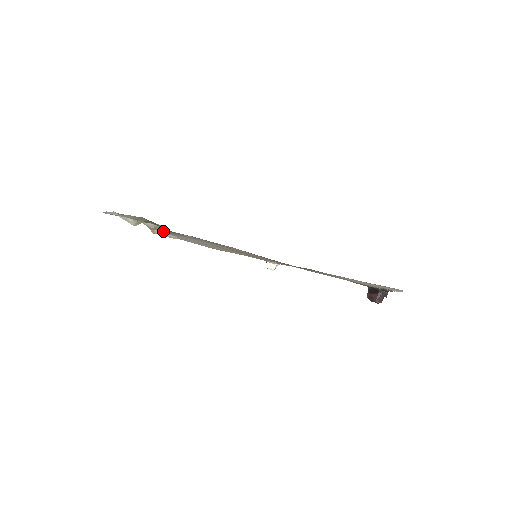
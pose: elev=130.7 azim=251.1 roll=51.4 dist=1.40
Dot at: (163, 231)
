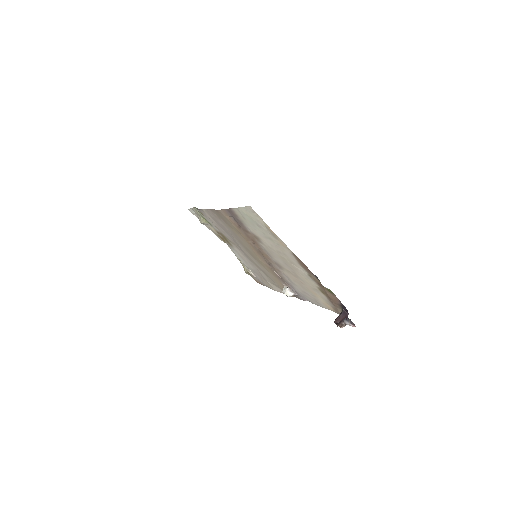
Dot at: occluded
